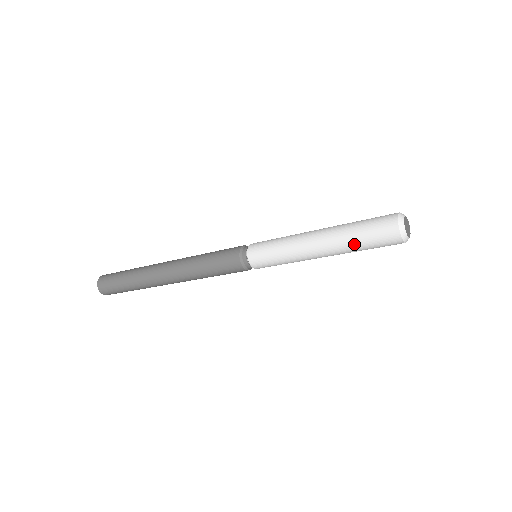
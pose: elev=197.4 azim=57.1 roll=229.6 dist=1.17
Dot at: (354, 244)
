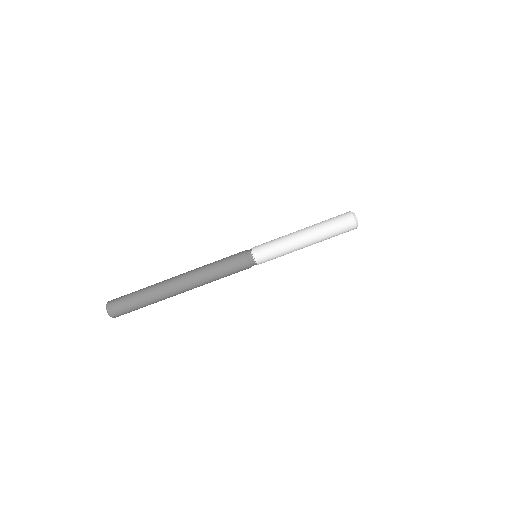
Dot at: (326, 226)
